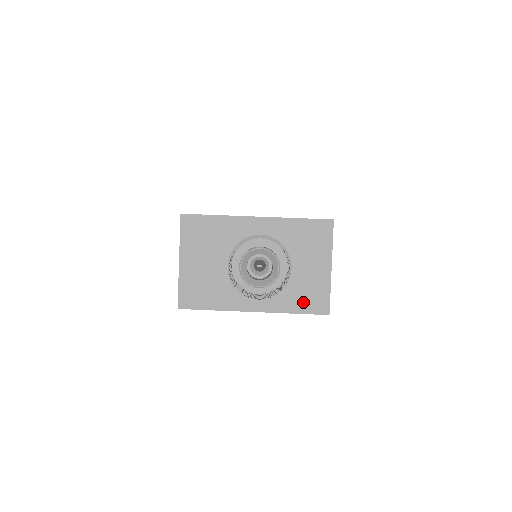
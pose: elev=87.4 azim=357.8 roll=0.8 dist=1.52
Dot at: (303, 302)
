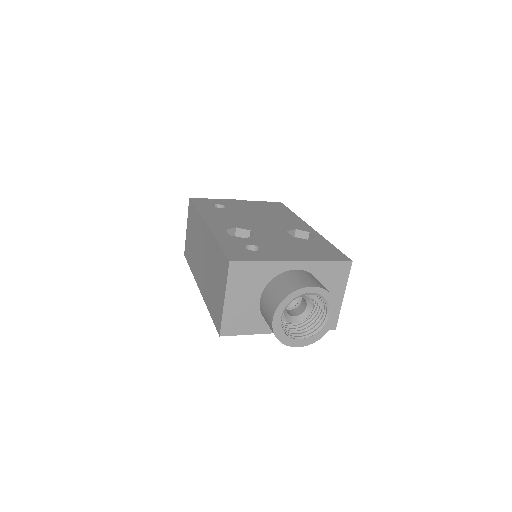
Dot at: occluded
